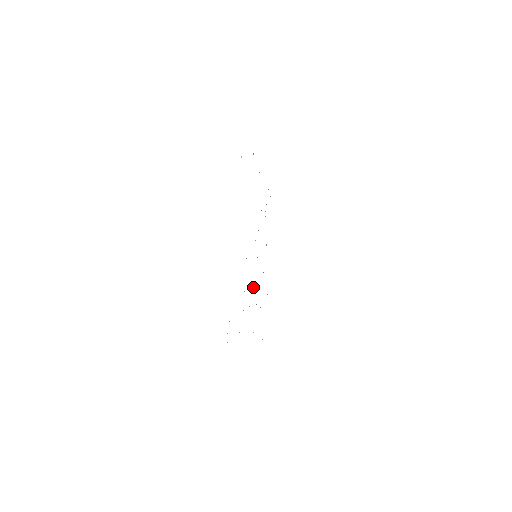
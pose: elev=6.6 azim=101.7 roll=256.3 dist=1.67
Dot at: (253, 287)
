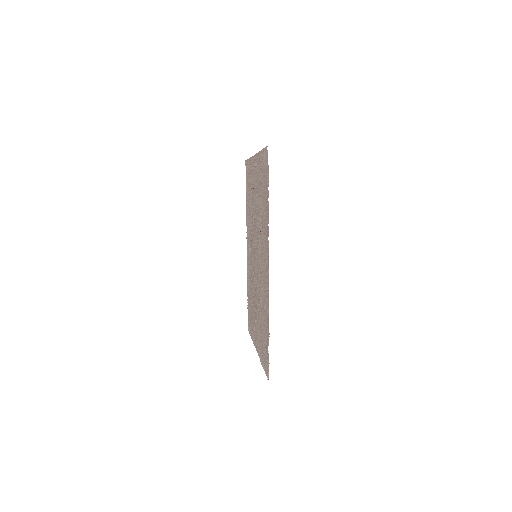
Dot at: (257, 288)
